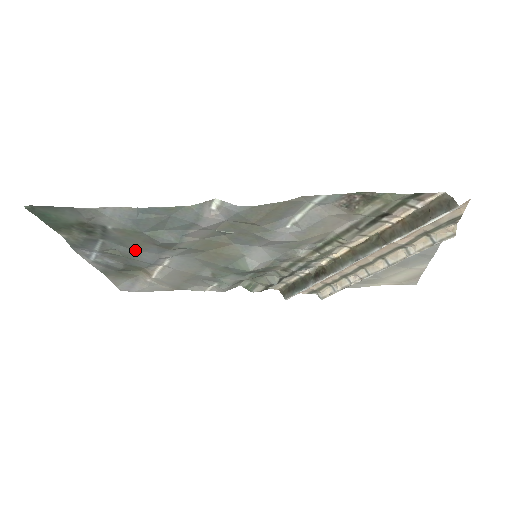
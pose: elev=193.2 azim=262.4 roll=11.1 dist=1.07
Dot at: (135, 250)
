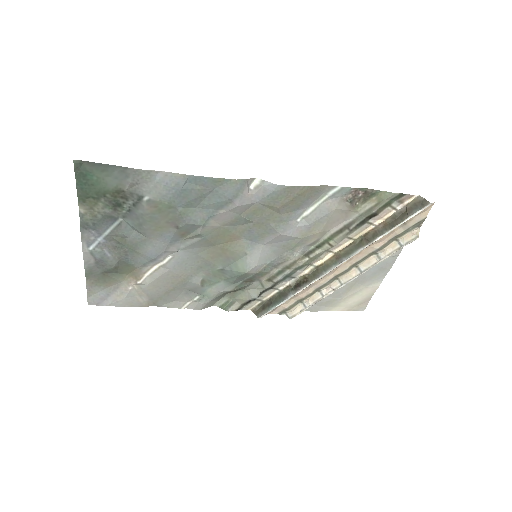
Dot at: (147, 237)
